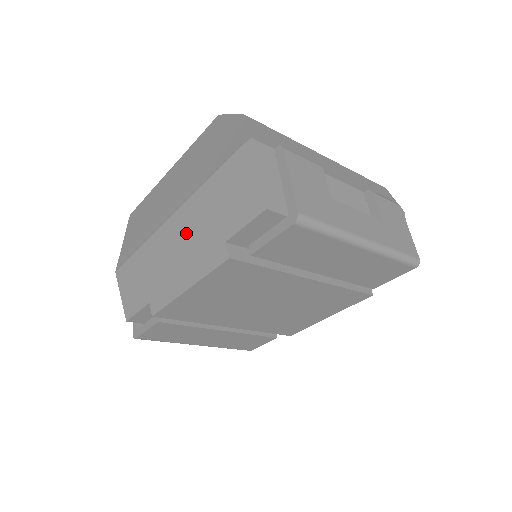
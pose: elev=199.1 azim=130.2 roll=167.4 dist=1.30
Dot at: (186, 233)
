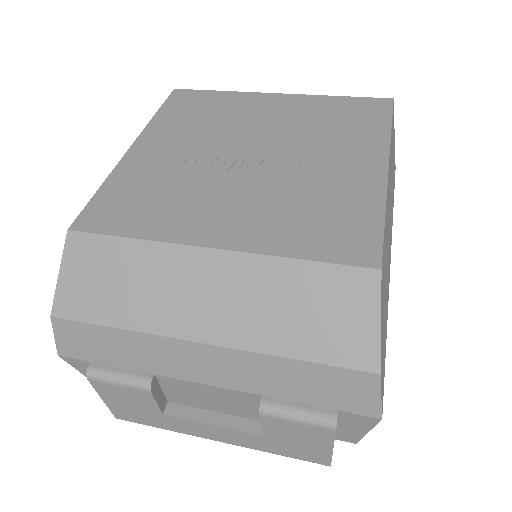
Dot at: occluded
